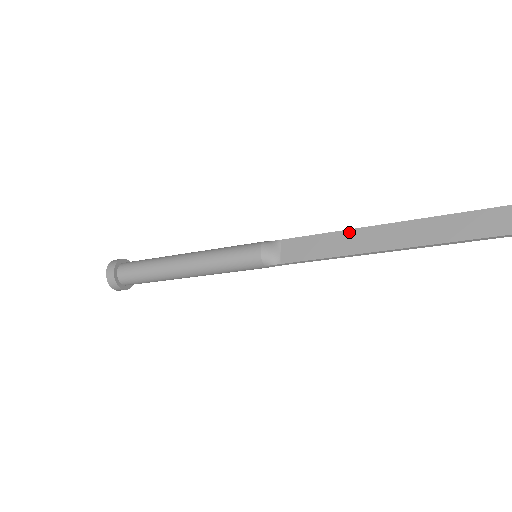
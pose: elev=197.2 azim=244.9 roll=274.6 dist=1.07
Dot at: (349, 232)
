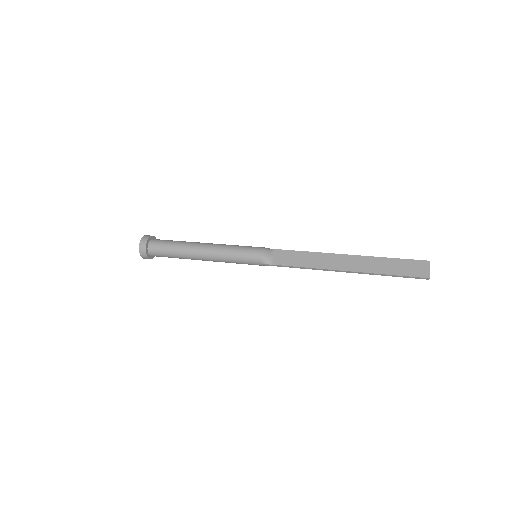
Dot at: (323, 254)
